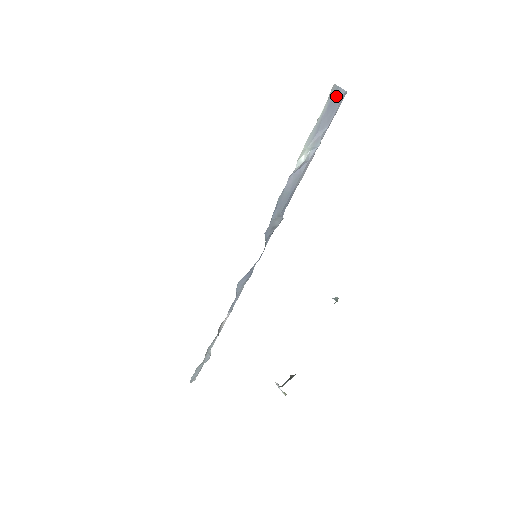
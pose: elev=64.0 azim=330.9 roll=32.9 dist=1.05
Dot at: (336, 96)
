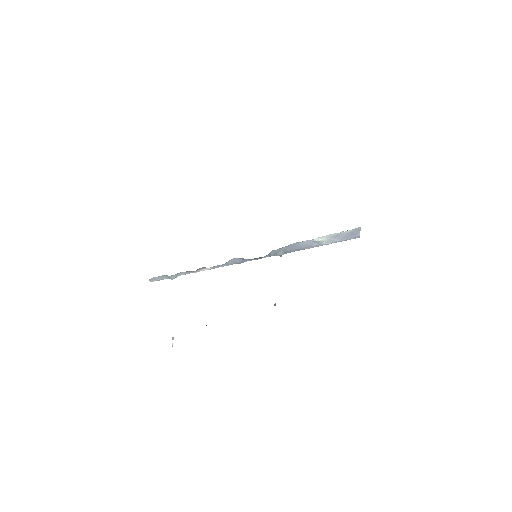
Dot at: (356, 233)
